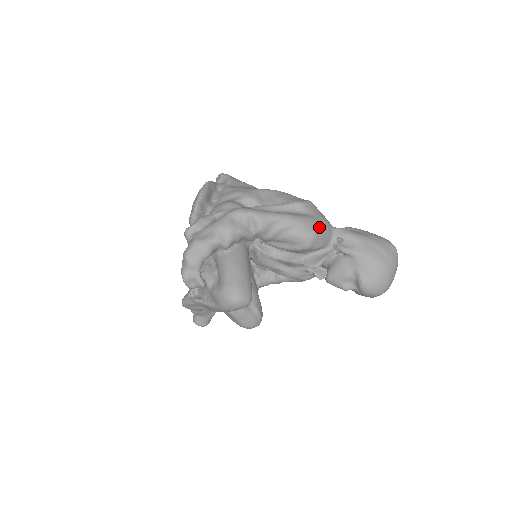
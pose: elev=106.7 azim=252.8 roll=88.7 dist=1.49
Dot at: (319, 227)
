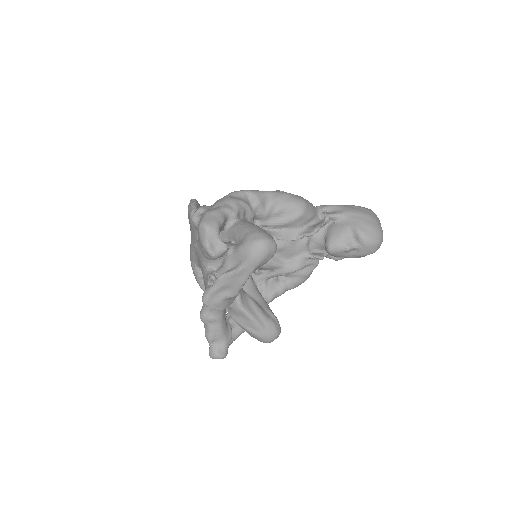
Dot at: (305, 199)
